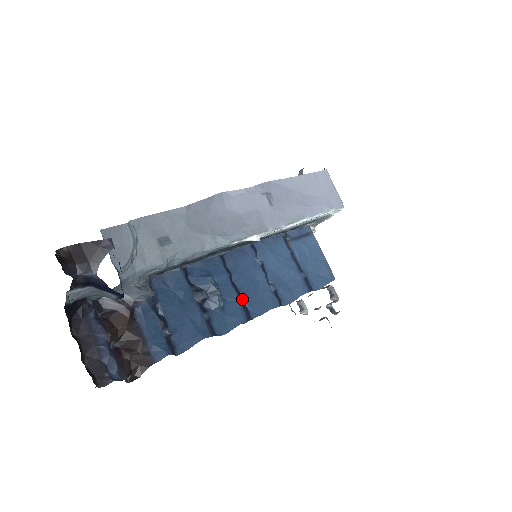
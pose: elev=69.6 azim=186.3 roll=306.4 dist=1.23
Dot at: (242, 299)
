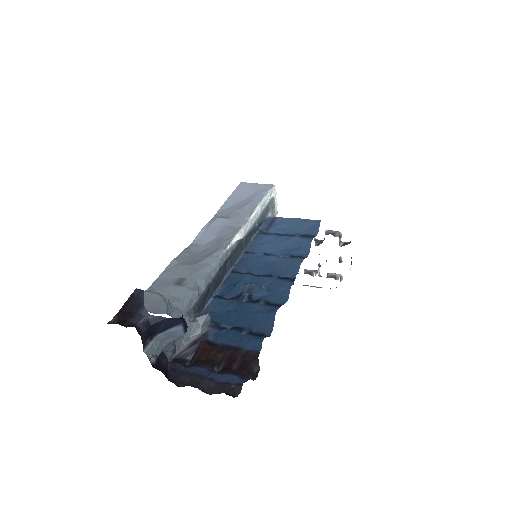
Dot at: (275, 276)
